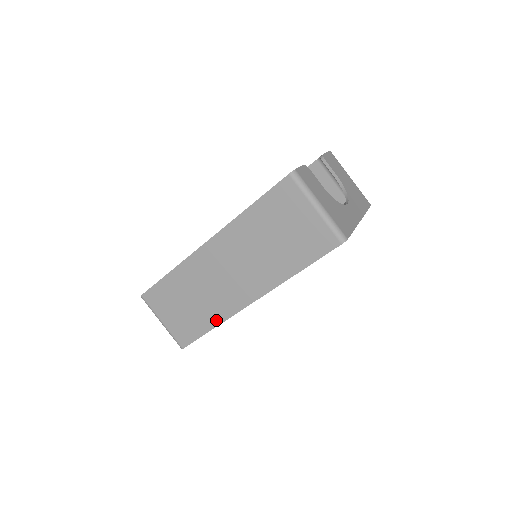
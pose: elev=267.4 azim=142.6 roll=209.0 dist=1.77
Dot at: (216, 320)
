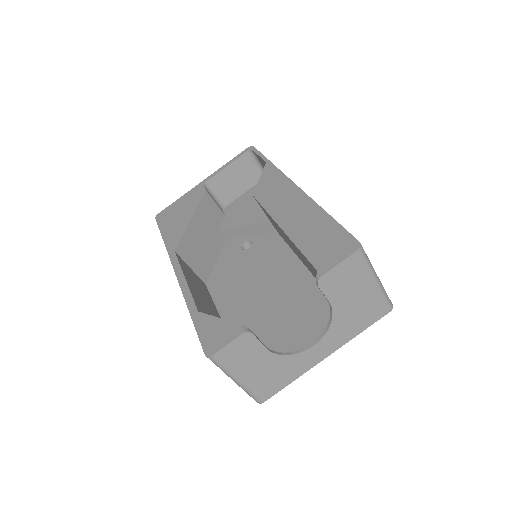
Dot at: occluded
